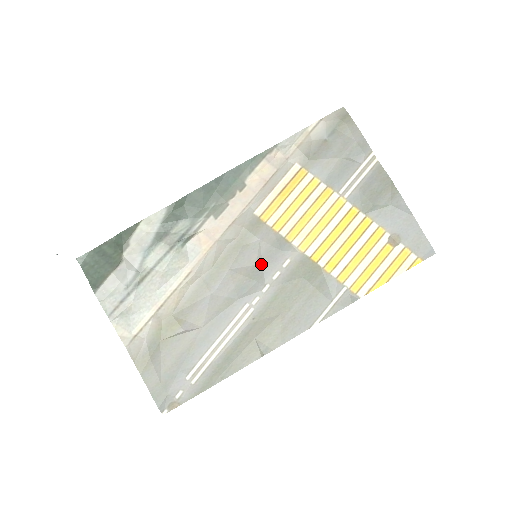
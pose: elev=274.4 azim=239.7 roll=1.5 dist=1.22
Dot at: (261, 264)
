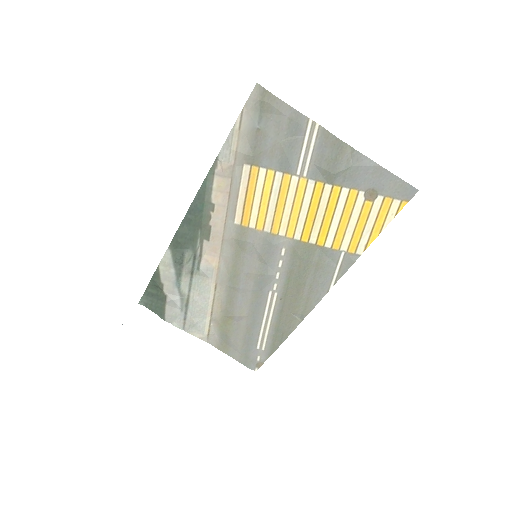
Dot at: (263, 261)
